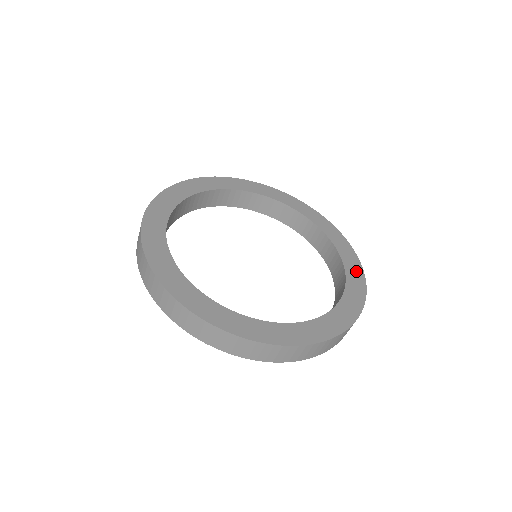
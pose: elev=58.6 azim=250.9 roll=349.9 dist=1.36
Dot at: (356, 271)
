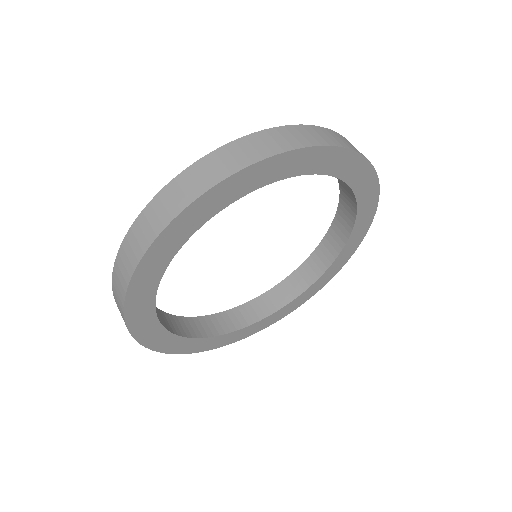
Dot at: (340, 264)
